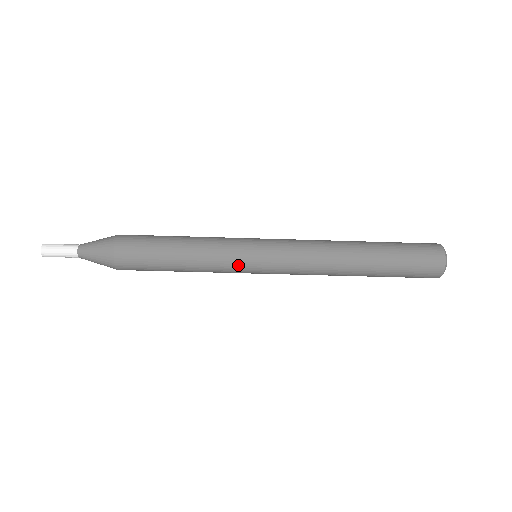
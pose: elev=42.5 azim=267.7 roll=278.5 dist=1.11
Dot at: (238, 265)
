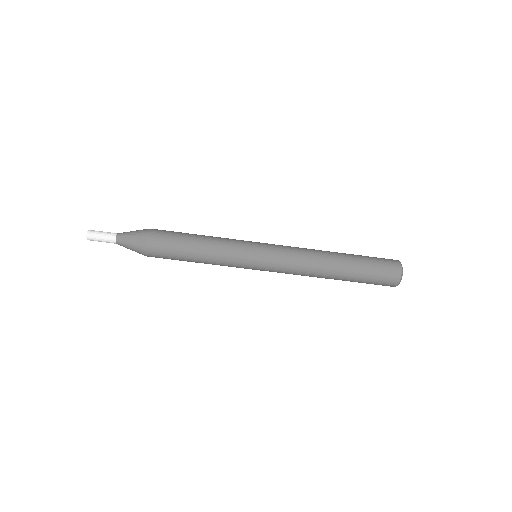
Dot at: (243, 255)
